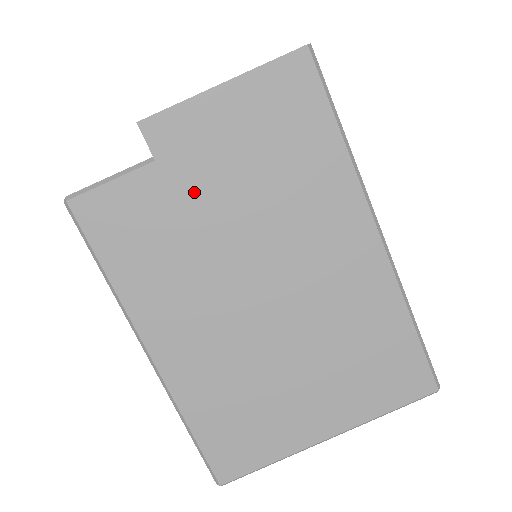
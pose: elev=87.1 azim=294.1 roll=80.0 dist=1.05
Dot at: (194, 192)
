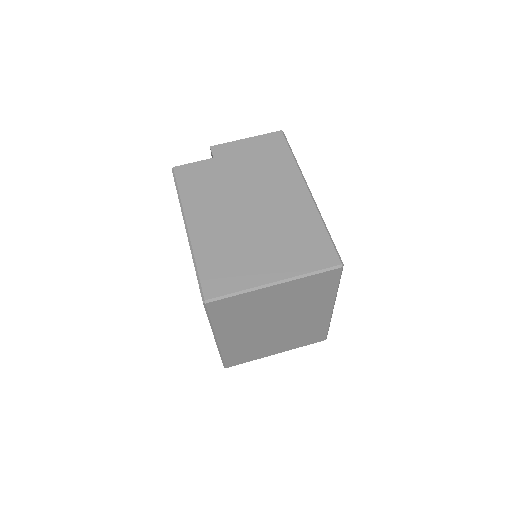
Dot at: (226, 169)
